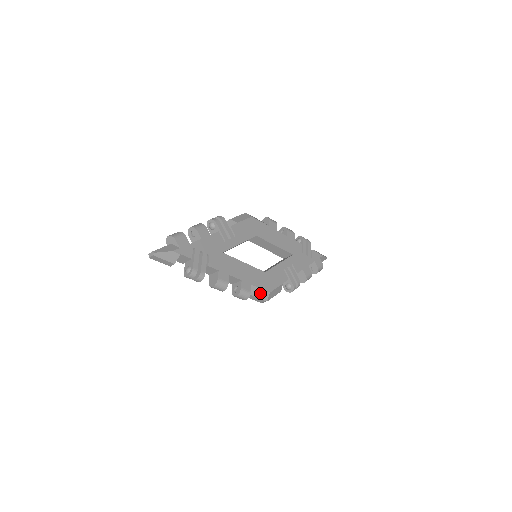
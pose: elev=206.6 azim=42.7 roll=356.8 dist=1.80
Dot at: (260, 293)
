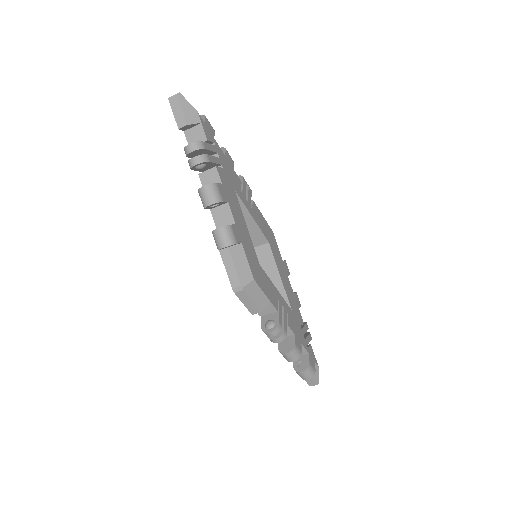
Dot at: (243, 266)
